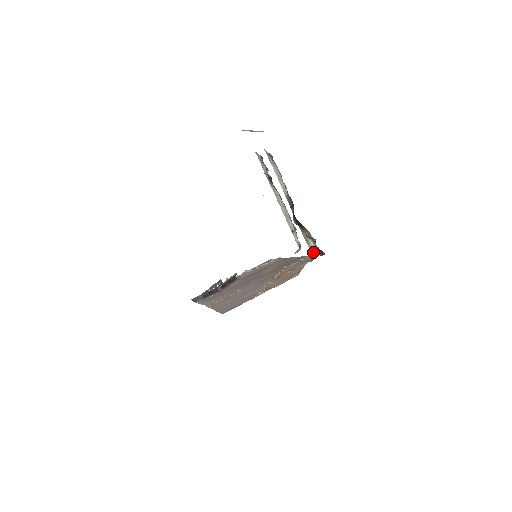
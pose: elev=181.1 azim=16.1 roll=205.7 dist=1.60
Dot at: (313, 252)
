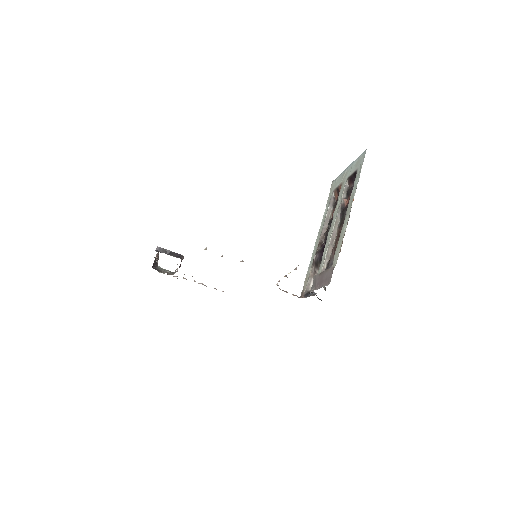
Dot at: (311, 292)
